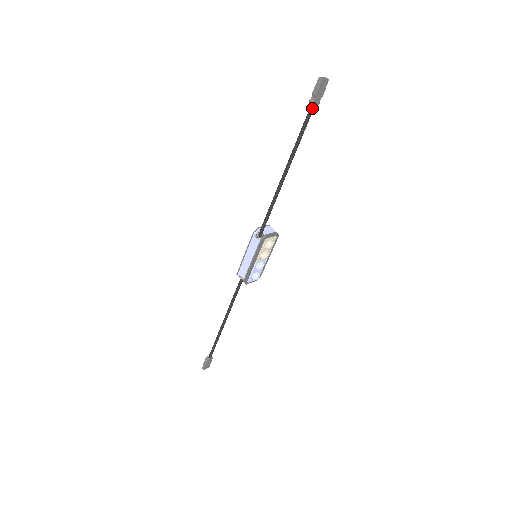
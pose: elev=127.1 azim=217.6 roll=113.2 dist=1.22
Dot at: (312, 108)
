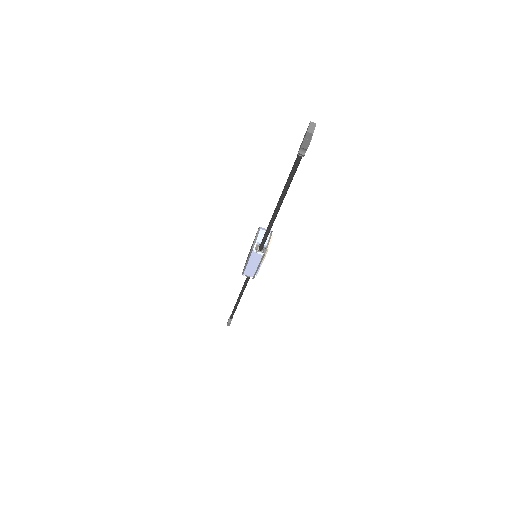
Dot at: (302, 156)
